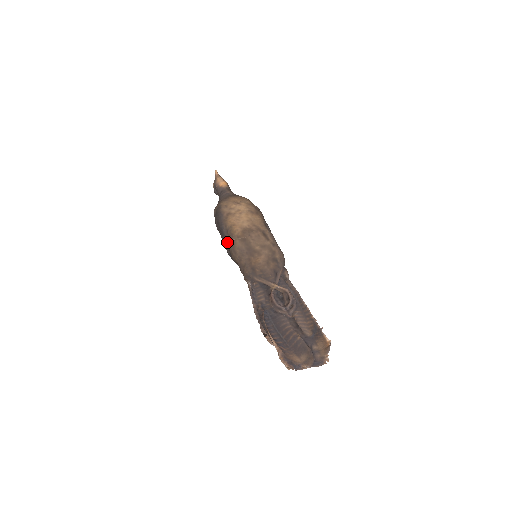
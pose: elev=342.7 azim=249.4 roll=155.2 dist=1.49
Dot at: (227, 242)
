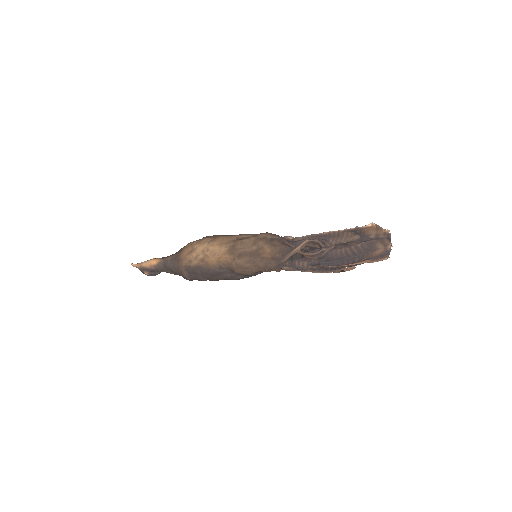
Dot at: (231, 273)
